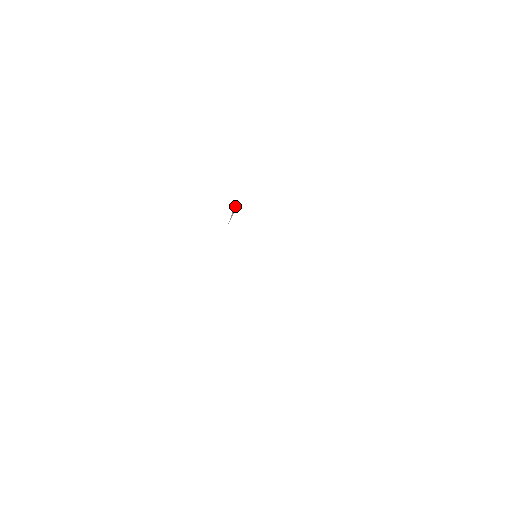
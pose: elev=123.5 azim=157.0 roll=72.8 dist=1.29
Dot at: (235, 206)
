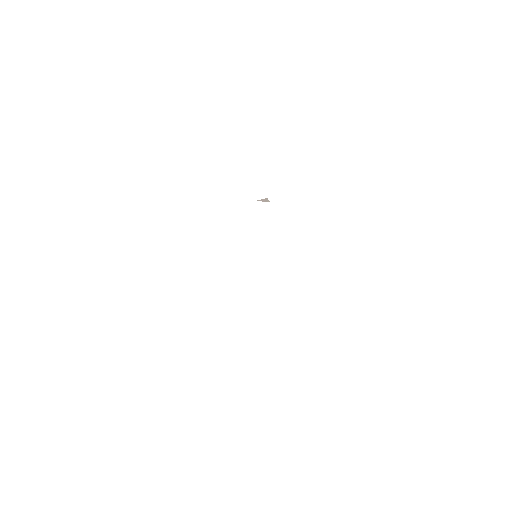
Dot at: (267, 199)
